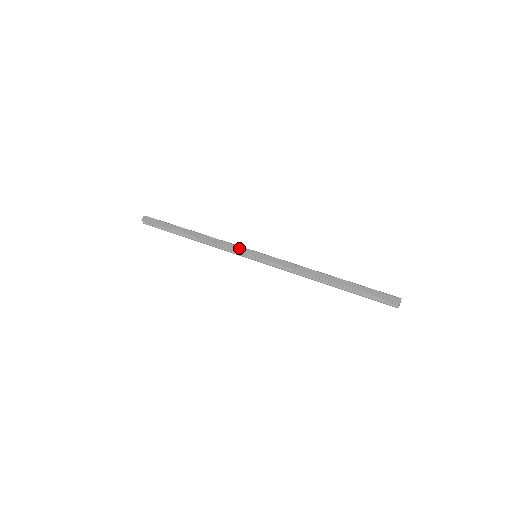
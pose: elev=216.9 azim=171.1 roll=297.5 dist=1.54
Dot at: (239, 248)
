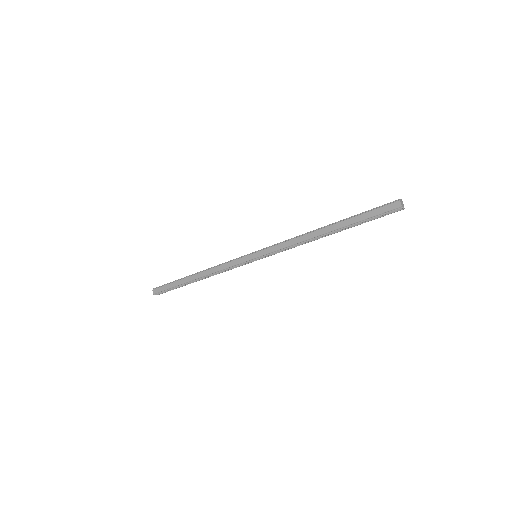
Dot at: (238, 261)
